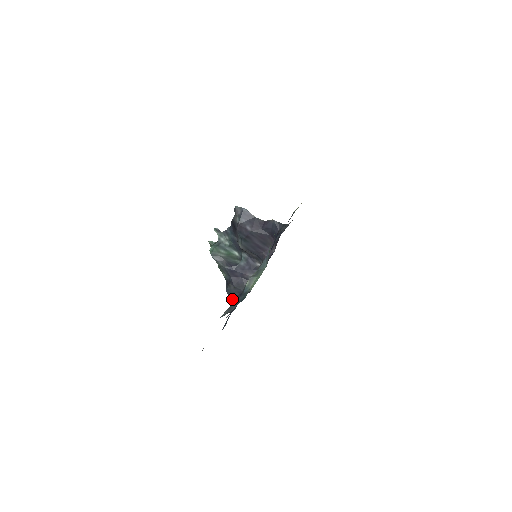
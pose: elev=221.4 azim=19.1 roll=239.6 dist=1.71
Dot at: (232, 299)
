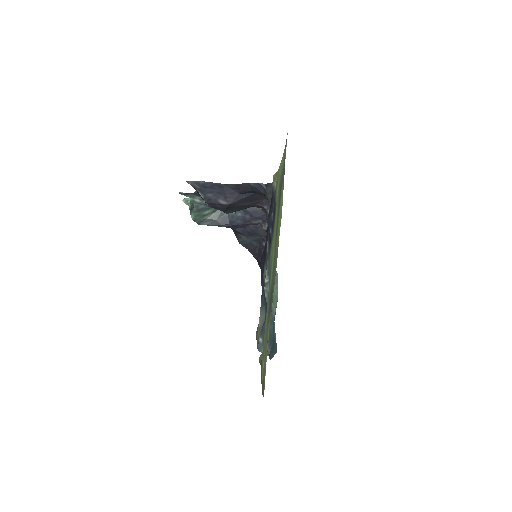
Dot at: (252, 252)
